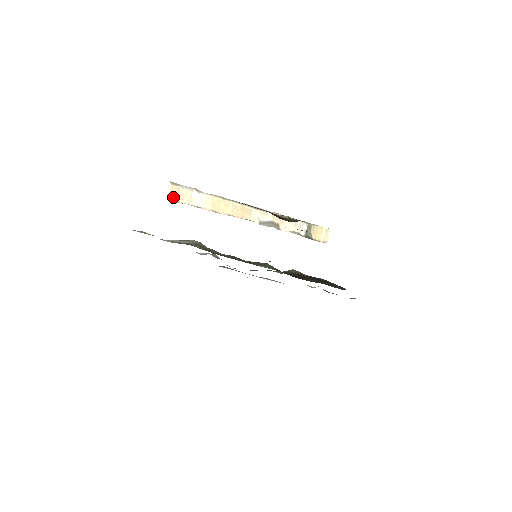
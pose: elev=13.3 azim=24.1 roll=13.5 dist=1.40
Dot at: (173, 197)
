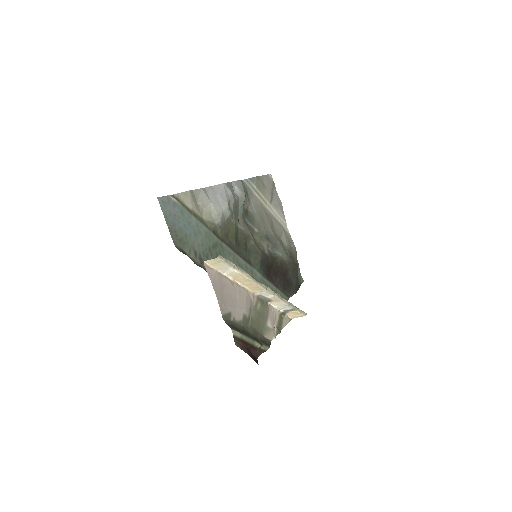
Dot at: (210, 262)
